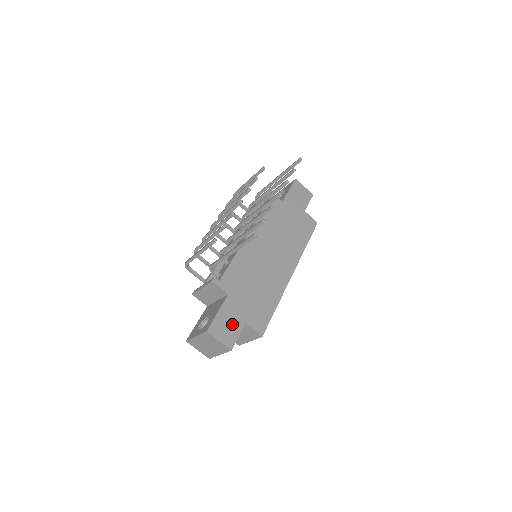
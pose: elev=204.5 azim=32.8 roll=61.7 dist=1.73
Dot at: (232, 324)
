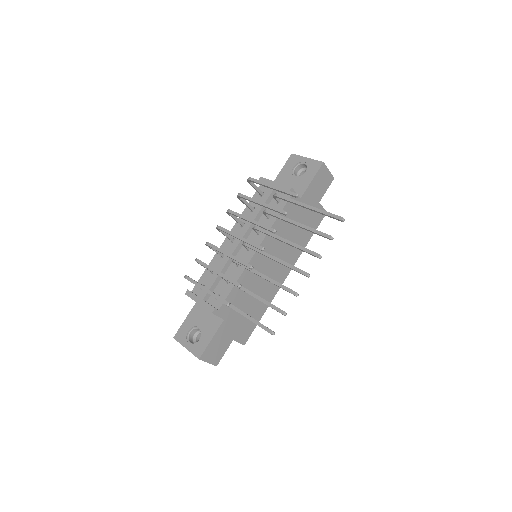
Dot at: (222, 345)
